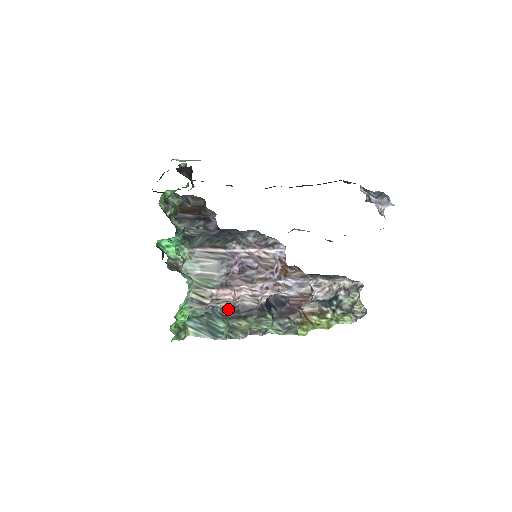
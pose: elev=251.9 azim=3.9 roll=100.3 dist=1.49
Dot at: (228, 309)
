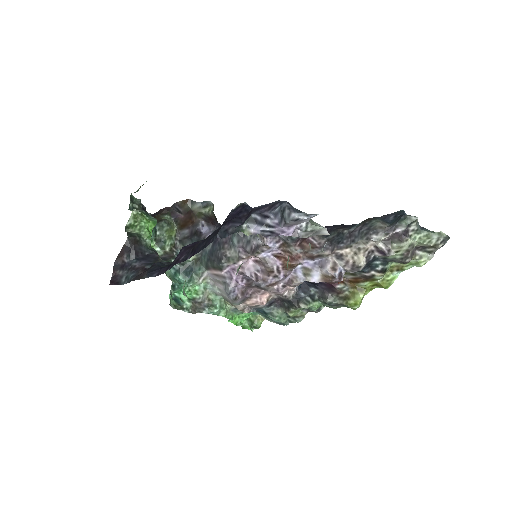
Dot at: (271, 303)
